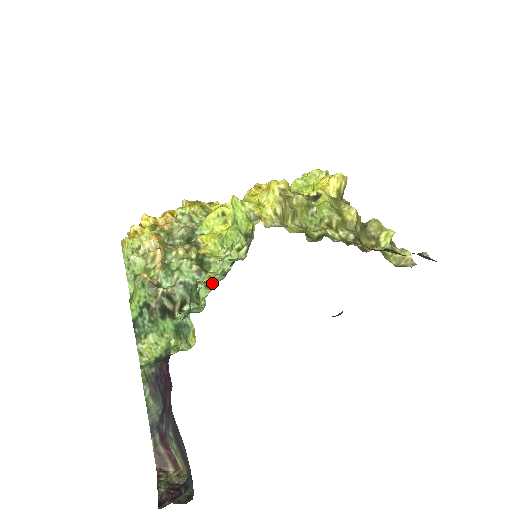
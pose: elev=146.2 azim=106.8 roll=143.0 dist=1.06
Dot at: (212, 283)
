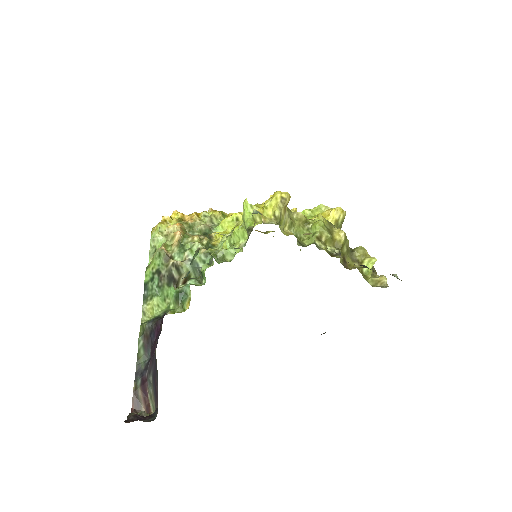
Dot at: (213, 261)
